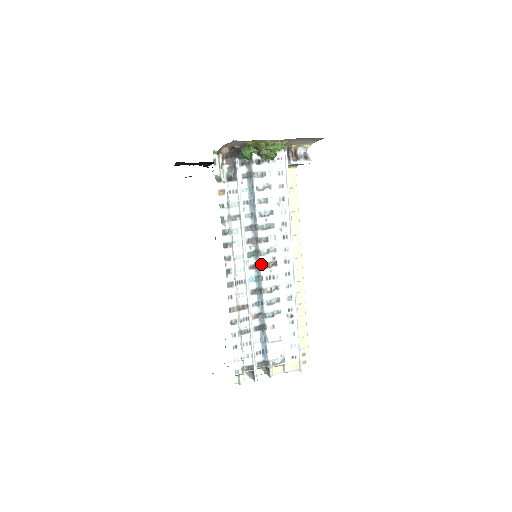
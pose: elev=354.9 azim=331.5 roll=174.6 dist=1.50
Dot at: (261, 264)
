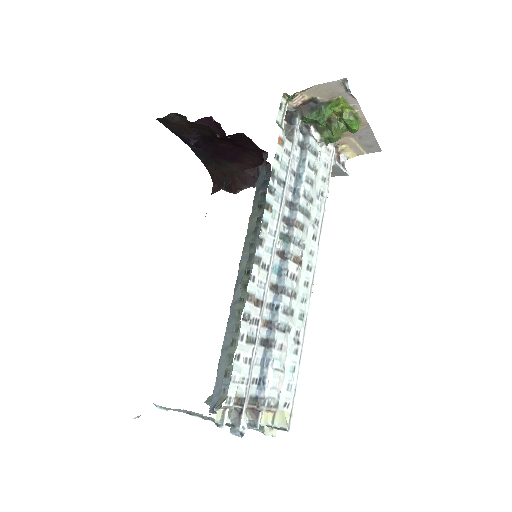
Dot at: (291, 254)
